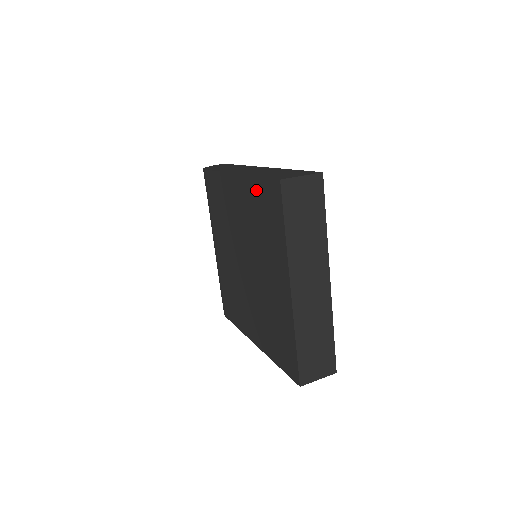
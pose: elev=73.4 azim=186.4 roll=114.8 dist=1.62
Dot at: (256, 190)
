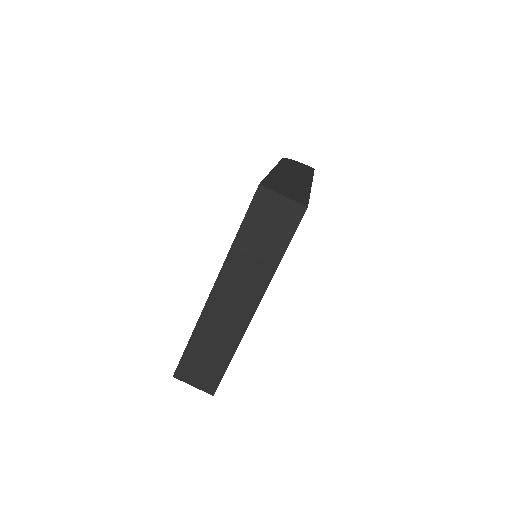
Dot at: occluded
